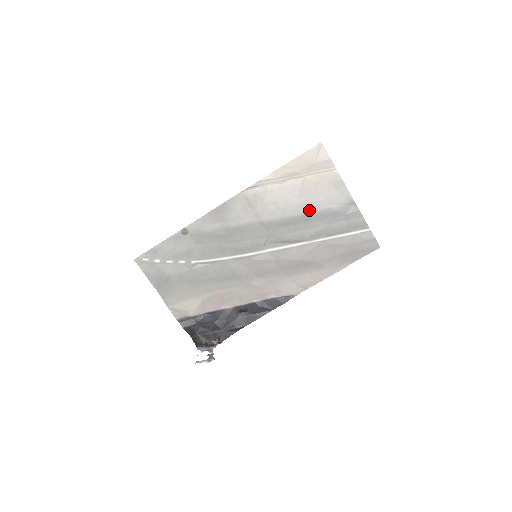
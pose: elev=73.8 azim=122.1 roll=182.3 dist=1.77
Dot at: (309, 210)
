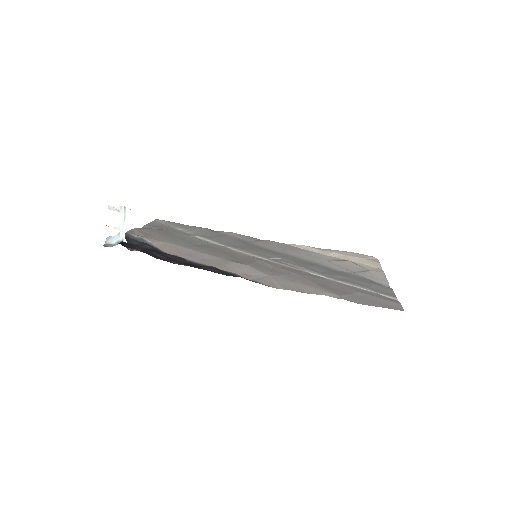
Dot at: (337, 269)
